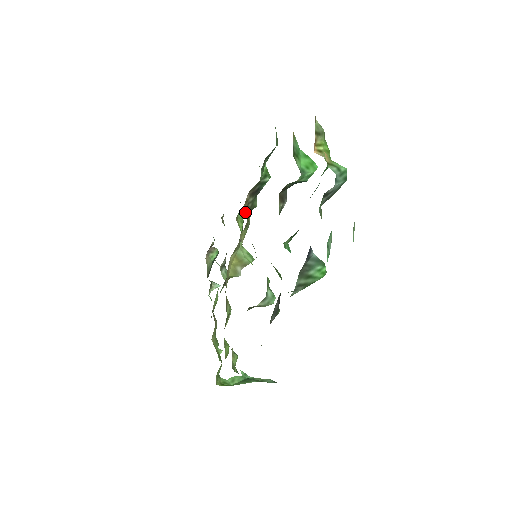
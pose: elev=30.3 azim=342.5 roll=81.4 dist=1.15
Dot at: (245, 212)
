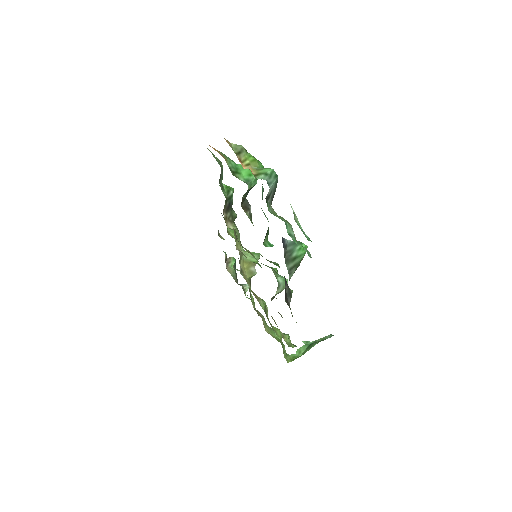
Dot at: (230, 226)
